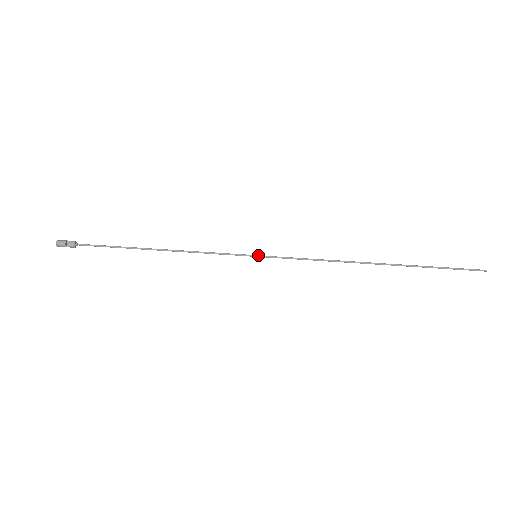
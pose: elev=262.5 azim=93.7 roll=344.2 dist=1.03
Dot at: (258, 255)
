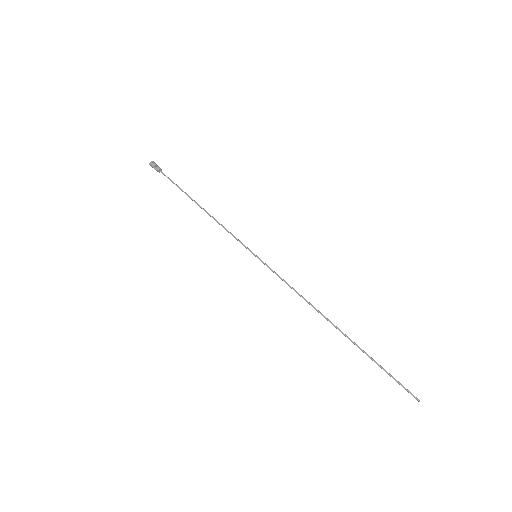
Dot at: occluded
